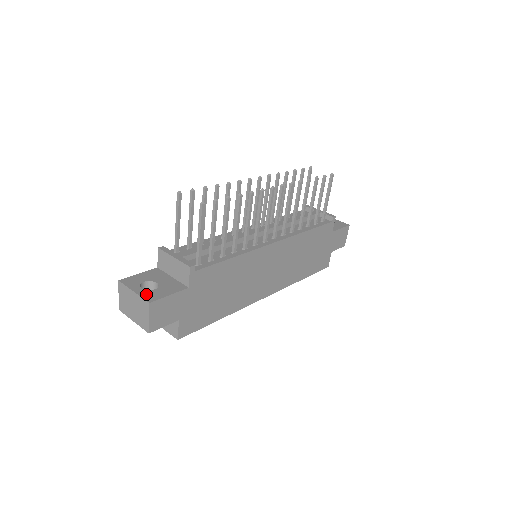
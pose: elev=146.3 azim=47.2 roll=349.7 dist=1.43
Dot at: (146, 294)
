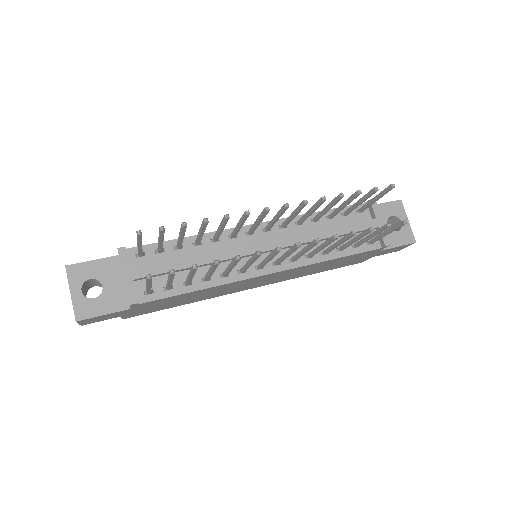
Dot at: (80, 304)
